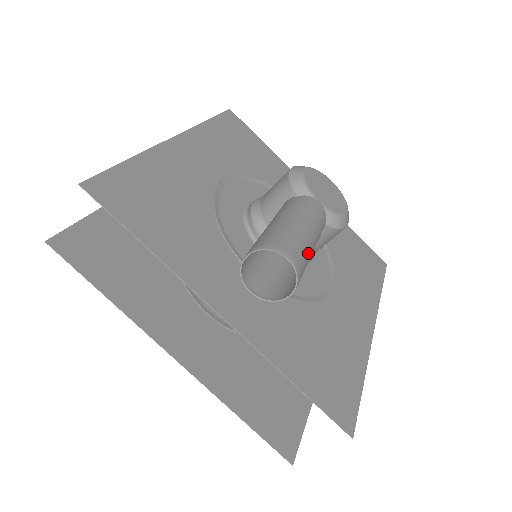
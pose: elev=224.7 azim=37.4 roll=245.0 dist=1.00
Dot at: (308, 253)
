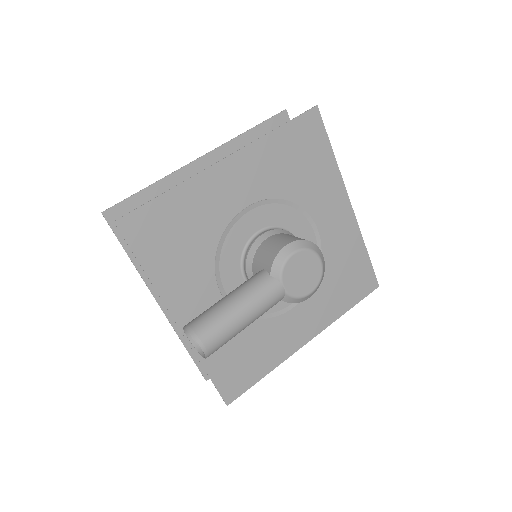
Dot at: (232, 337)
